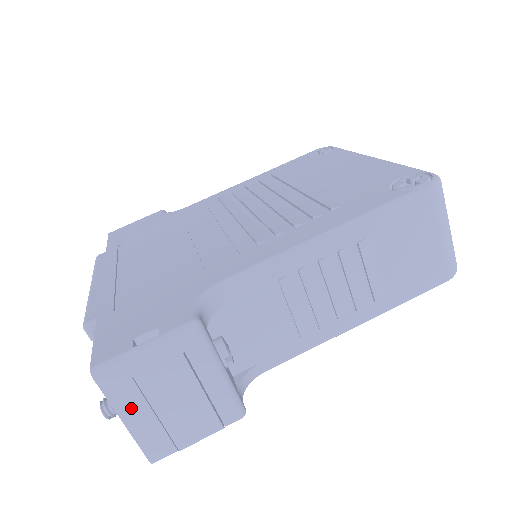
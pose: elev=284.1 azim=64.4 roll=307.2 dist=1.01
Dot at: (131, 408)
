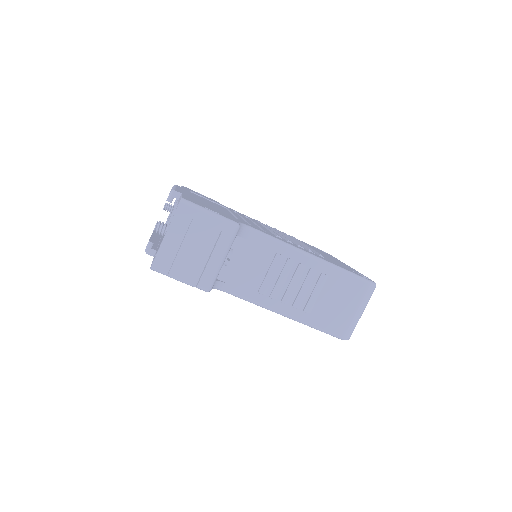
Dot at: (176, 231)
